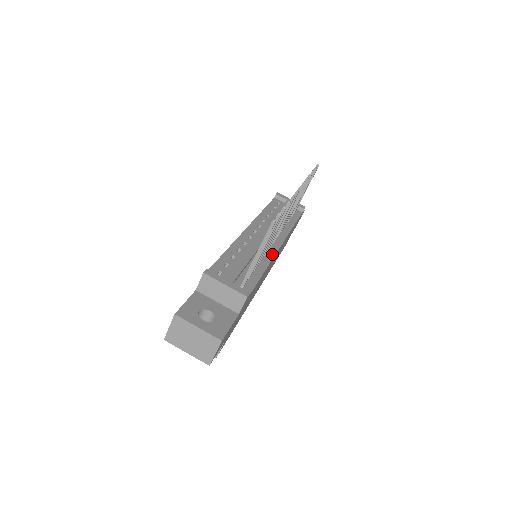
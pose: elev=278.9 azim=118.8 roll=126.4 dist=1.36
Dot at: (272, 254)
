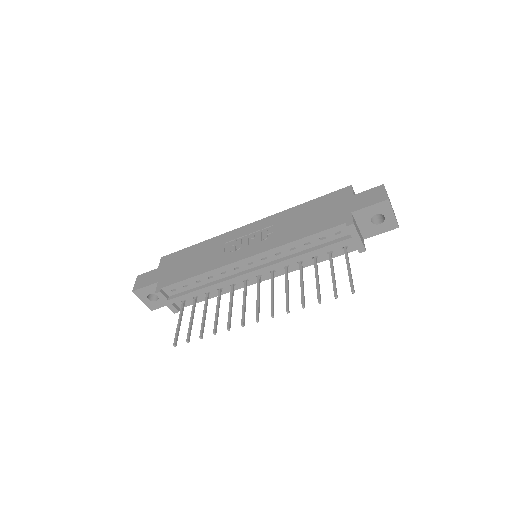
Dot at: (241, 286)
